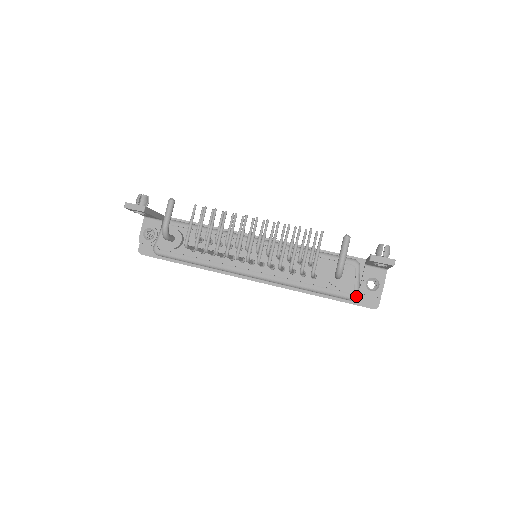
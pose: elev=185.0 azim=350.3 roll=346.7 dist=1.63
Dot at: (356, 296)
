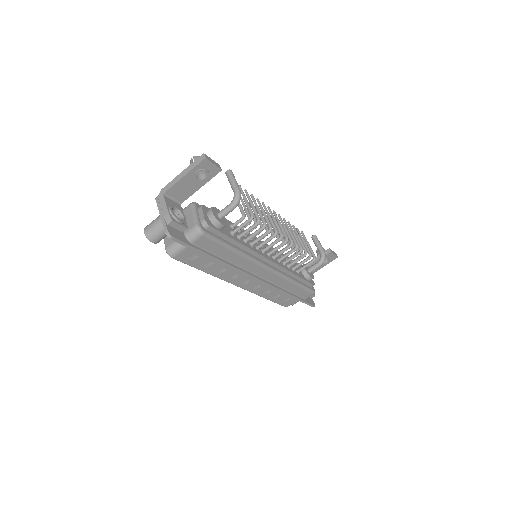
Dot at: occluded
